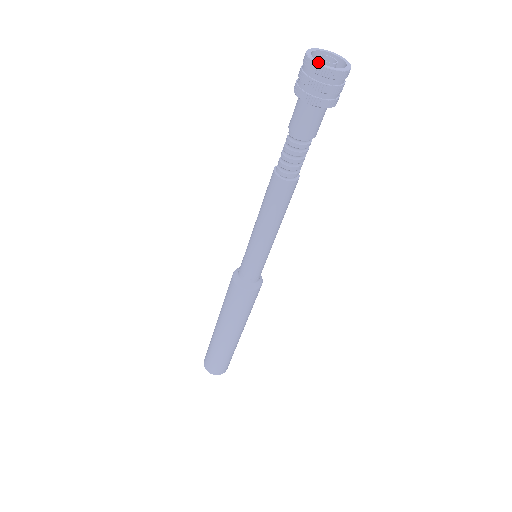
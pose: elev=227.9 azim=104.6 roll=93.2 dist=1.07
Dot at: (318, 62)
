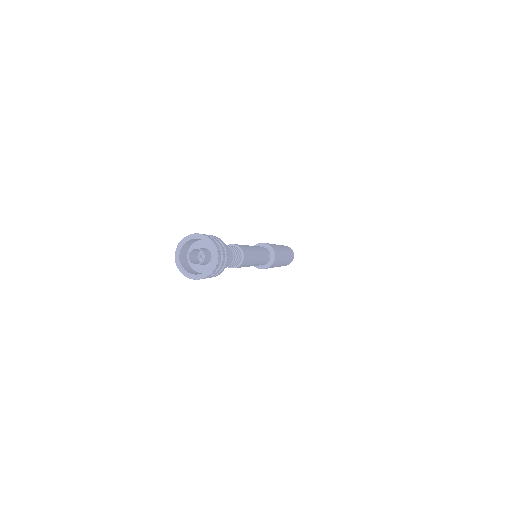
Dot at: (188, 274)
